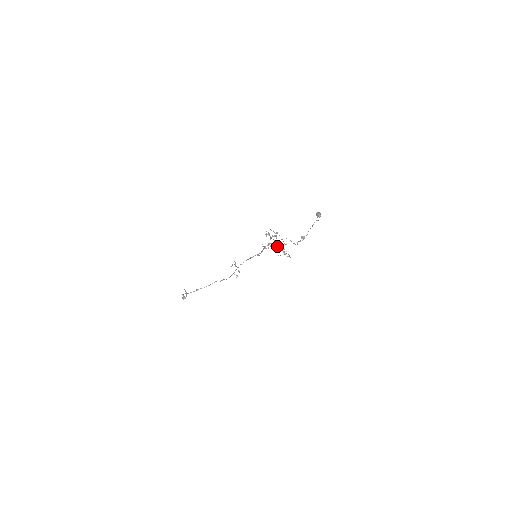
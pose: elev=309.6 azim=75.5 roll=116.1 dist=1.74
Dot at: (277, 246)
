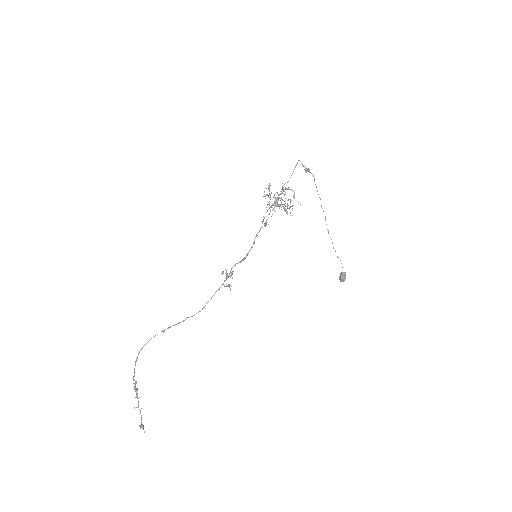
Dot at: occluded
